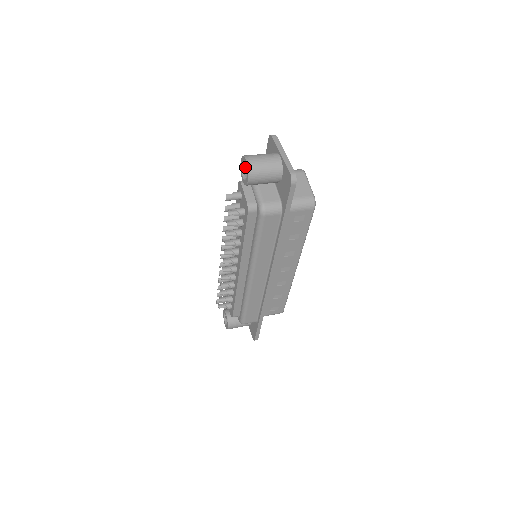
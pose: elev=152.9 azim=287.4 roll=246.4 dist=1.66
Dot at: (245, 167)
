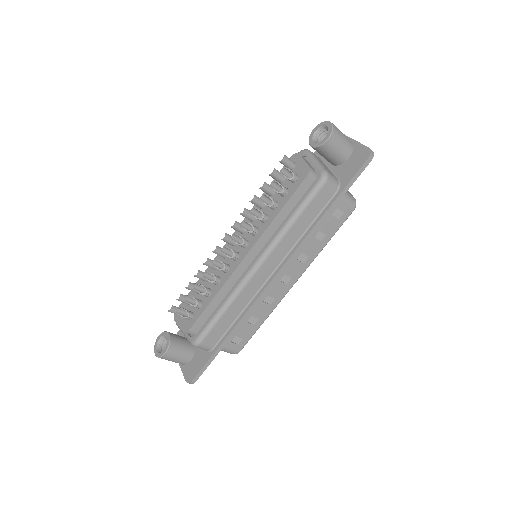
Dot at: (317, 135)
